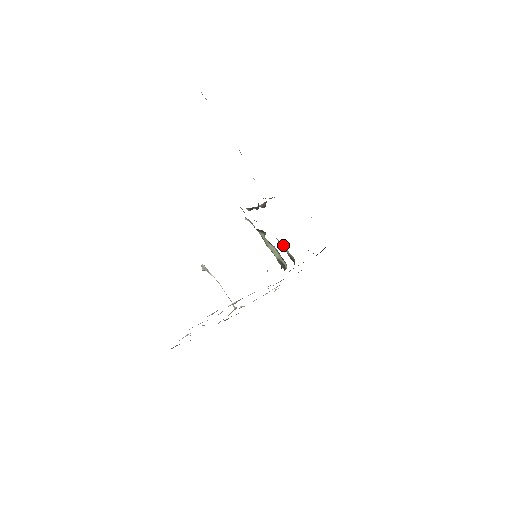
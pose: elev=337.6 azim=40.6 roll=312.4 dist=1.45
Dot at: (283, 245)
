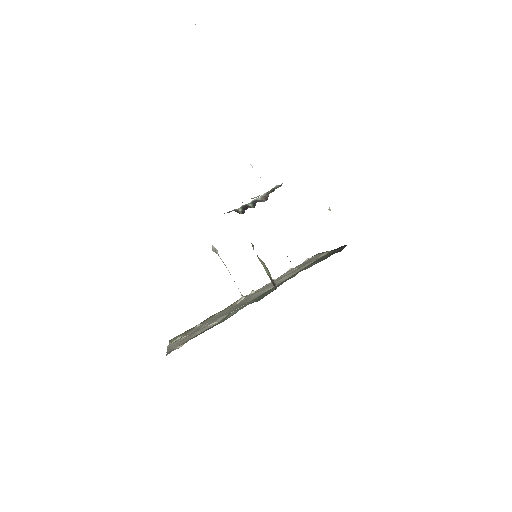
Dot at: occluded
